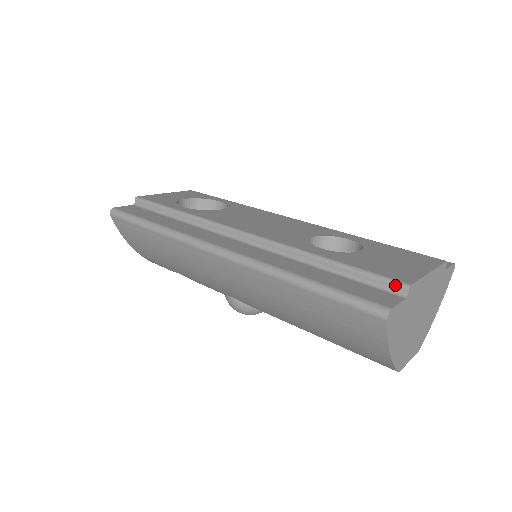
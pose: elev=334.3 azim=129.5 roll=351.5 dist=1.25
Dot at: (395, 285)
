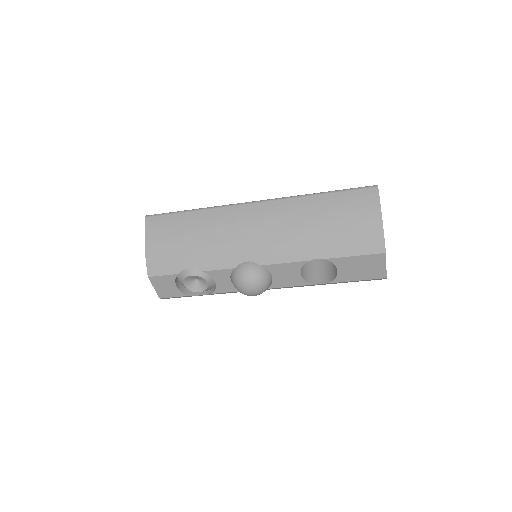
Dot at: occluded
